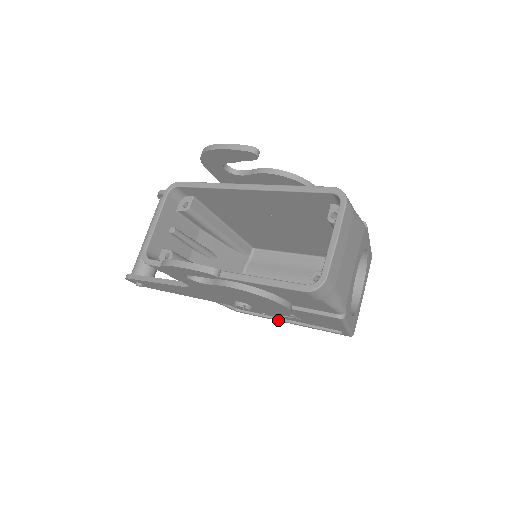
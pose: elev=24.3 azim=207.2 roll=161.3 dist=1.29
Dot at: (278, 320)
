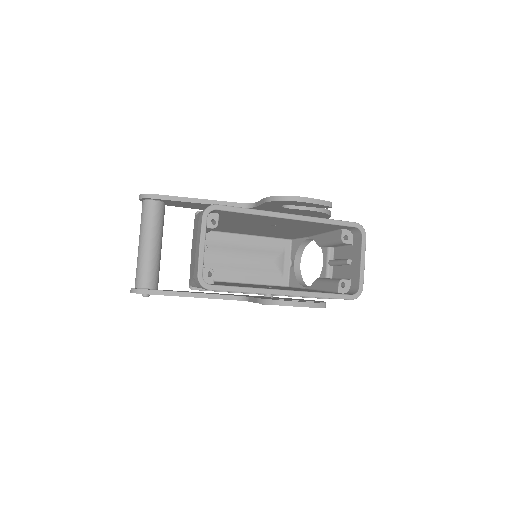
Dot at: occluded
